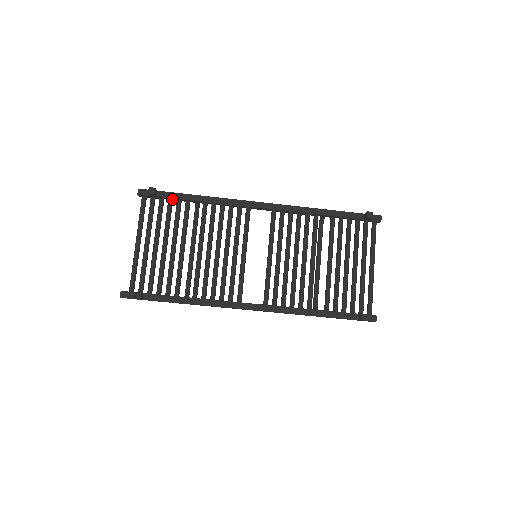
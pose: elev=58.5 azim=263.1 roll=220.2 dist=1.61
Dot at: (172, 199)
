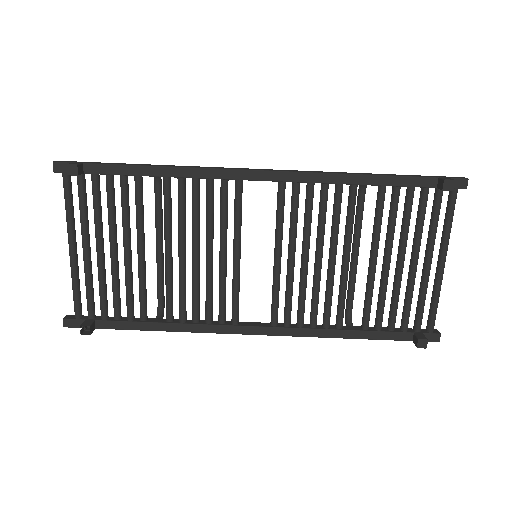
Dot at: (111, 174)
